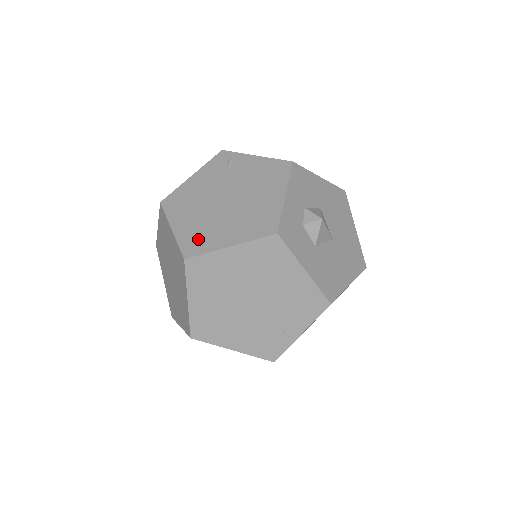
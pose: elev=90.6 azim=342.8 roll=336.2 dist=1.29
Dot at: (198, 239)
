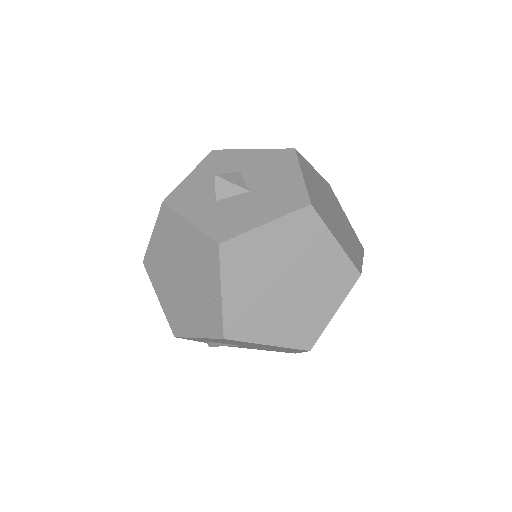
Dot at: occluded
